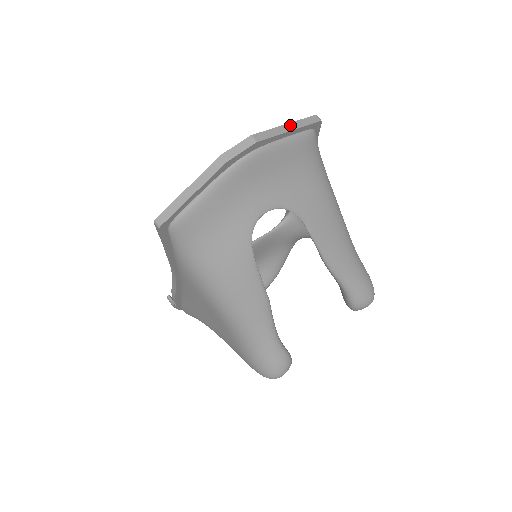
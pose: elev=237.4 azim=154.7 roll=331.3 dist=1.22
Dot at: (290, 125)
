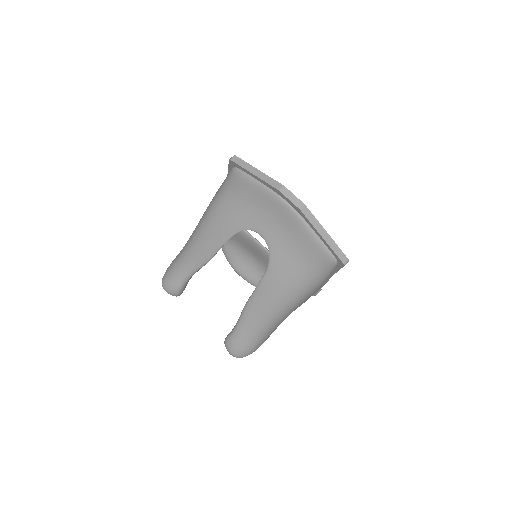
Dot at: (328, 237)
